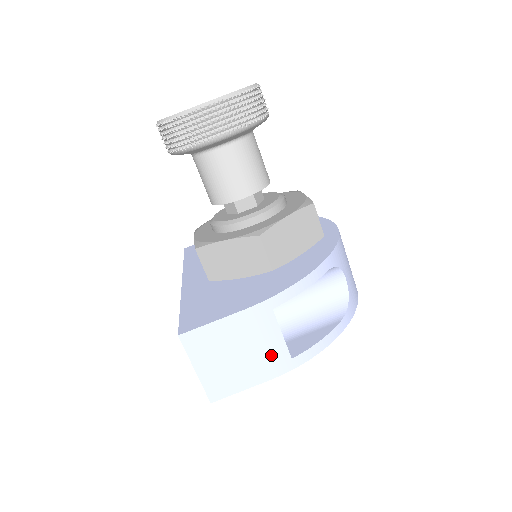
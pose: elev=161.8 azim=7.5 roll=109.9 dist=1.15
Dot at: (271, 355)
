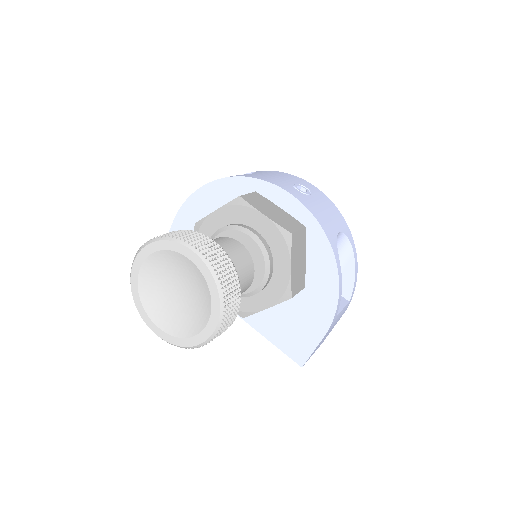
Dot at: (341, 315)
